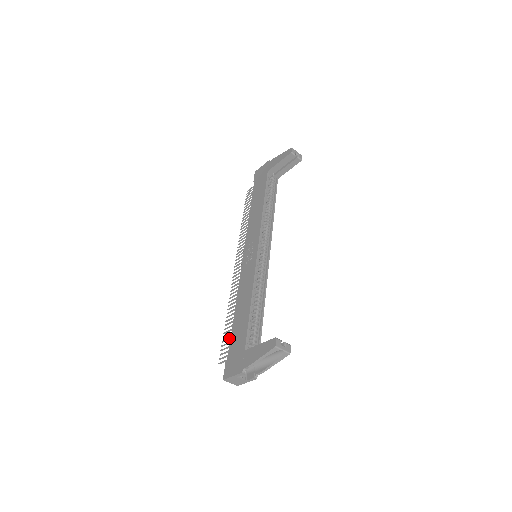
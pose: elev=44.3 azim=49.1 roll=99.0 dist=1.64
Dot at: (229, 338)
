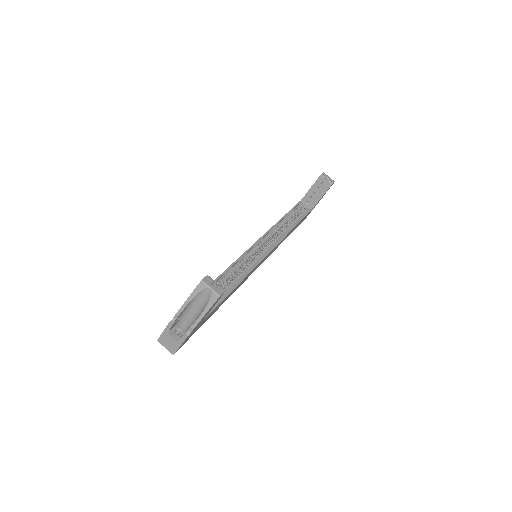
Dot at: occluded
